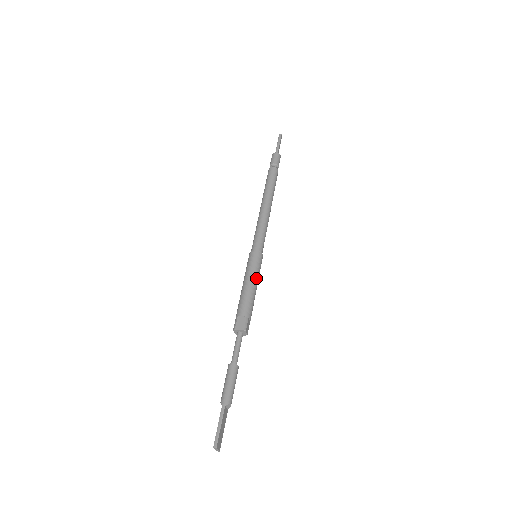
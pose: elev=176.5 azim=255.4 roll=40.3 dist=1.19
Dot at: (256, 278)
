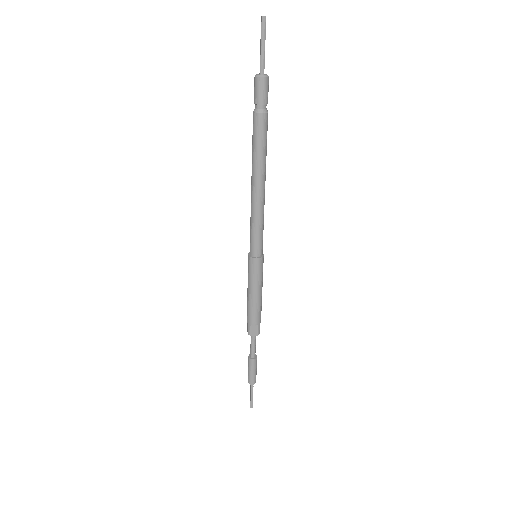
Dot at: (262, 286)
